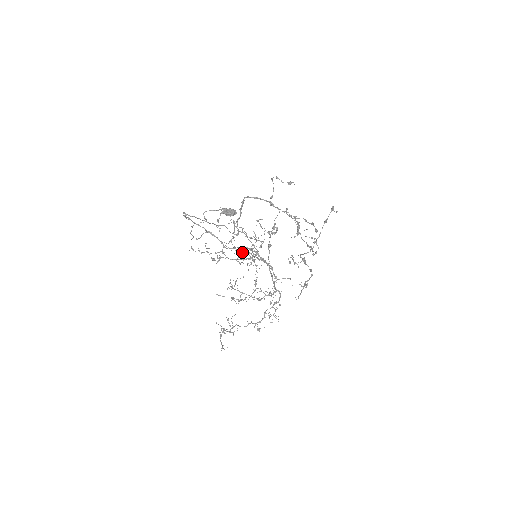
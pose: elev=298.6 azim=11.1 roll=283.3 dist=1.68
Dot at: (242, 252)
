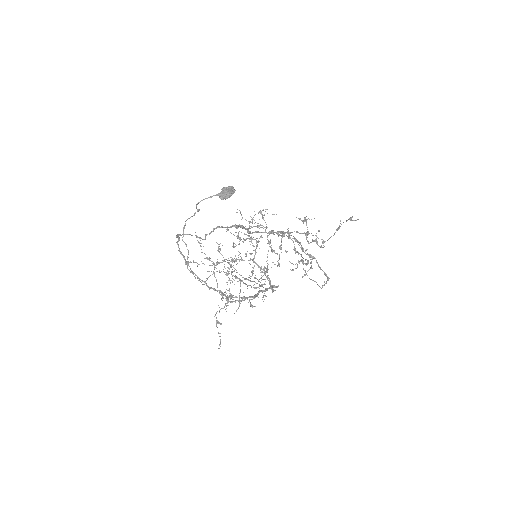
Dot at: (239, 238)
